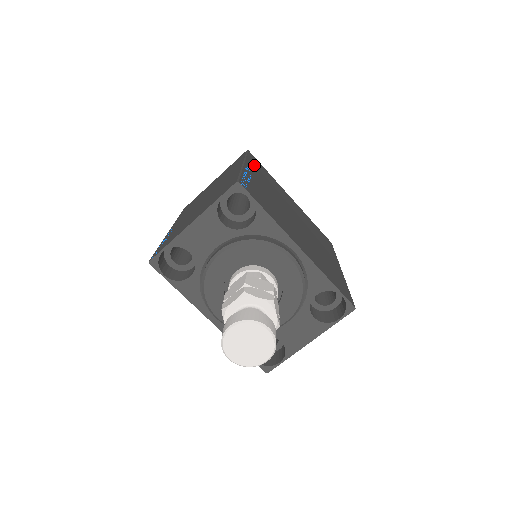
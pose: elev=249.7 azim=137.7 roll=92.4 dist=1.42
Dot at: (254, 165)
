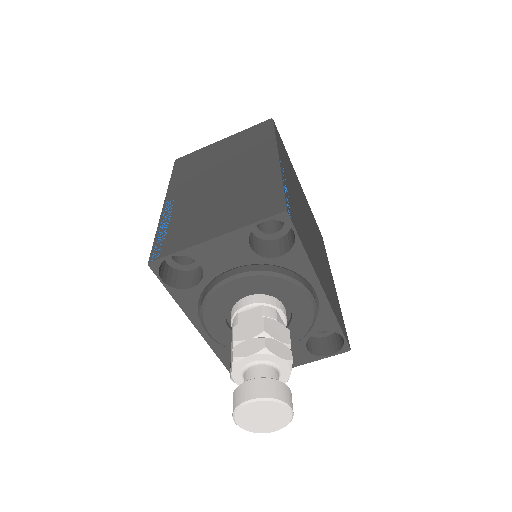
Dot at: (281, 149)
